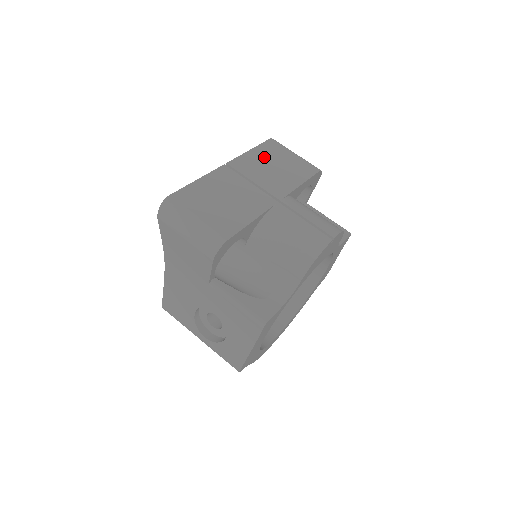
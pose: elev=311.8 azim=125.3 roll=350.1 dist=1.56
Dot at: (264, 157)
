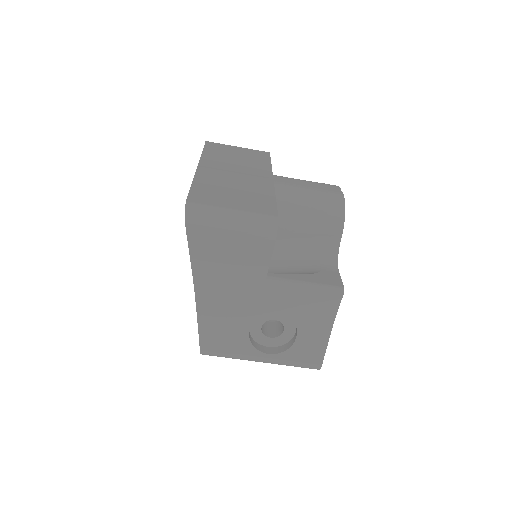
Dot at: (220, 154)
